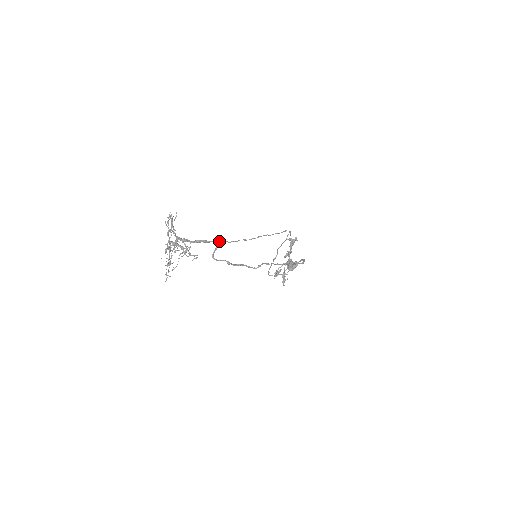
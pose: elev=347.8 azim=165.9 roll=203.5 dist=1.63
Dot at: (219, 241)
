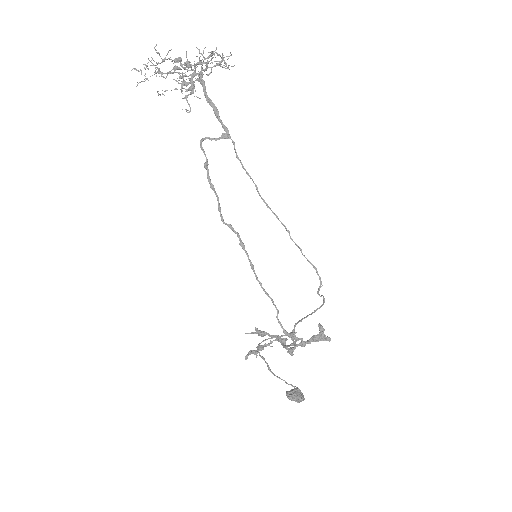
Dot at: (229, 135)
